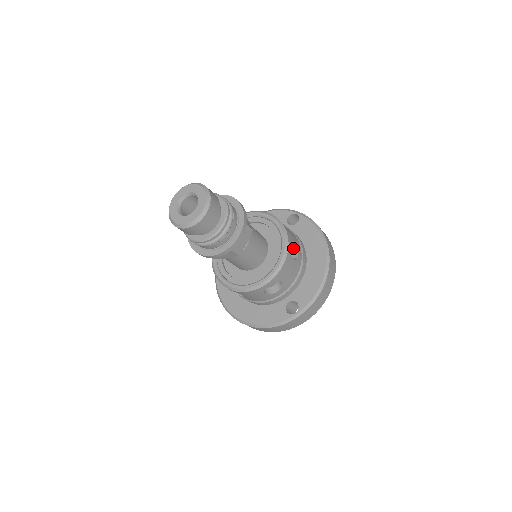
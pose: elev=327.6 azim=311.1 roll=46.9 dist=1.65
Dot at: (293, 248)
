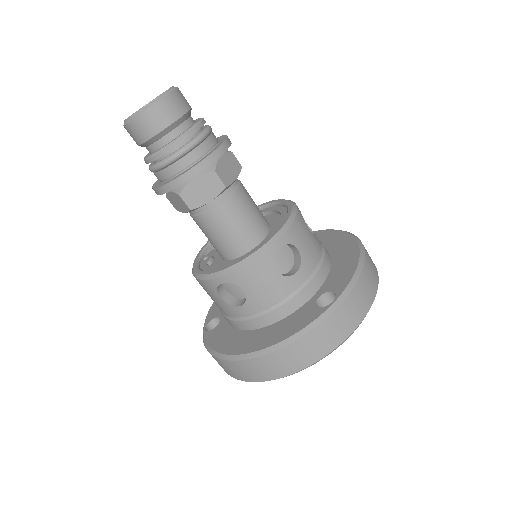
Dot at: occluded
